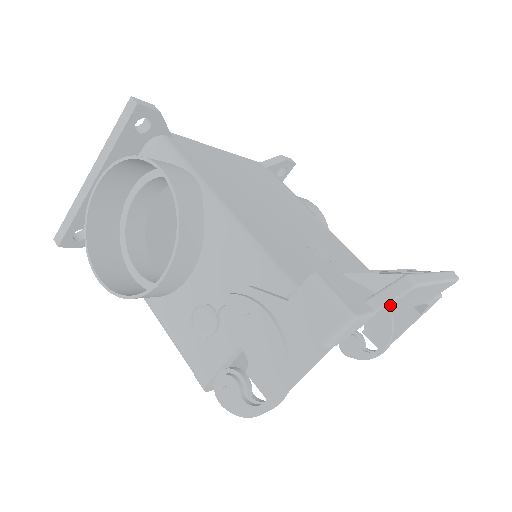
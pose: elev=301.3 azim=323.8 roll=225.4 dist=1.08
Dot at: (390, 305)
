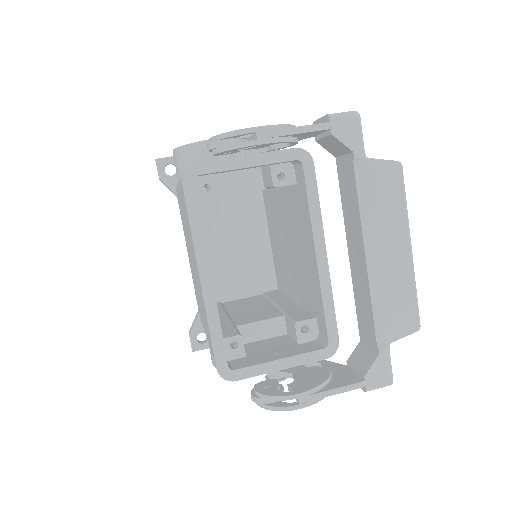
Dot at: (375, 170)
